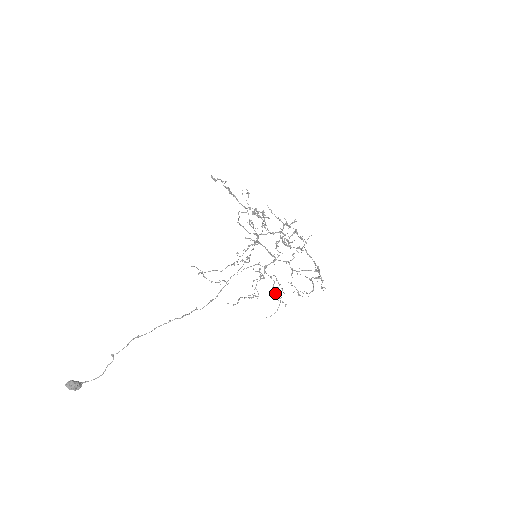
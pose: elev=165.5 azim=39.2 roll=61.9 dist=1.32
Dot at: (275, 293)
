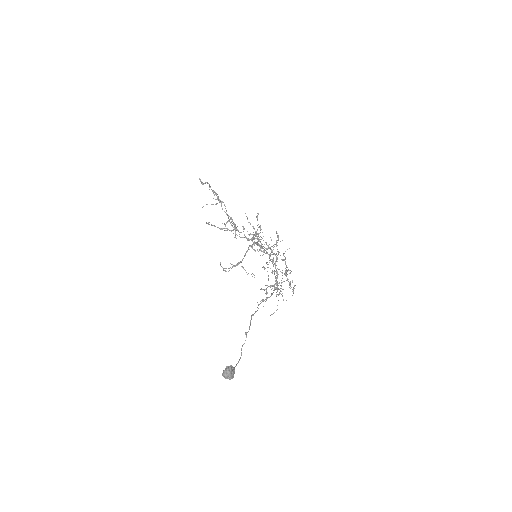
Dot at: occluded
